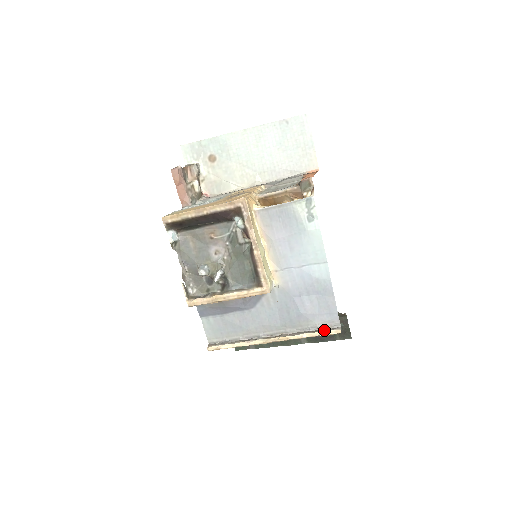
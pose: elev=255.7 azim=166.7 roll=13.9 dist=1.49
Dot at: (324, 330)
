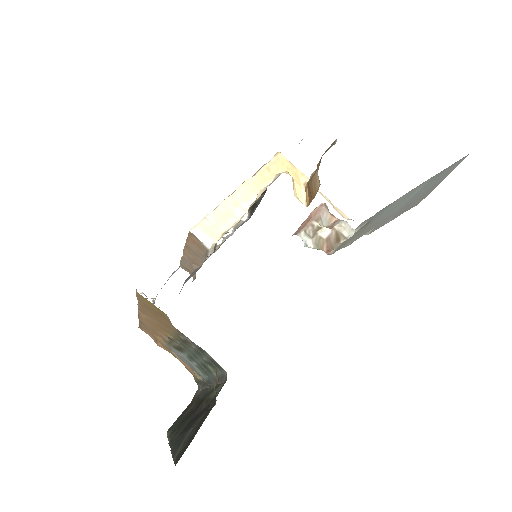
Dot at: occluded
